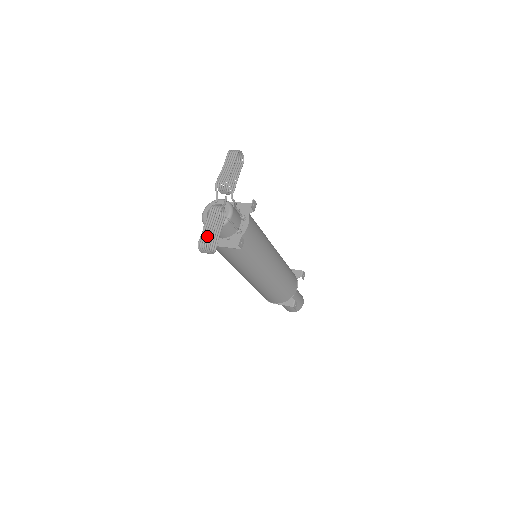
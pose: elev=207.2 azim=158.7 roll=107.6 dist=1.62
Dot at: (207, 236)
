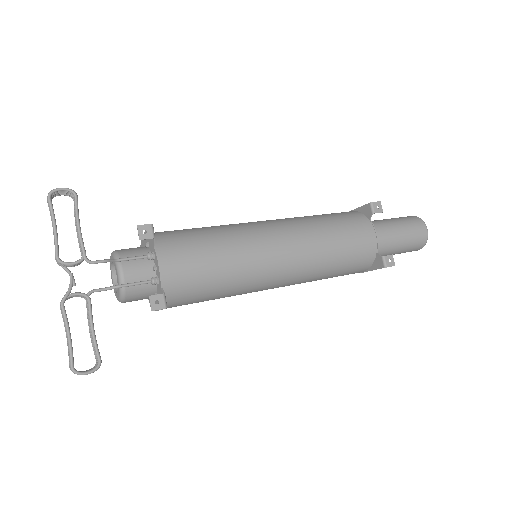
Dot at: (69, 355)
